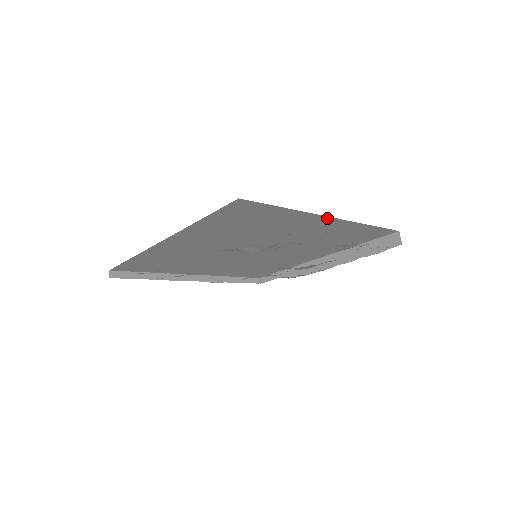
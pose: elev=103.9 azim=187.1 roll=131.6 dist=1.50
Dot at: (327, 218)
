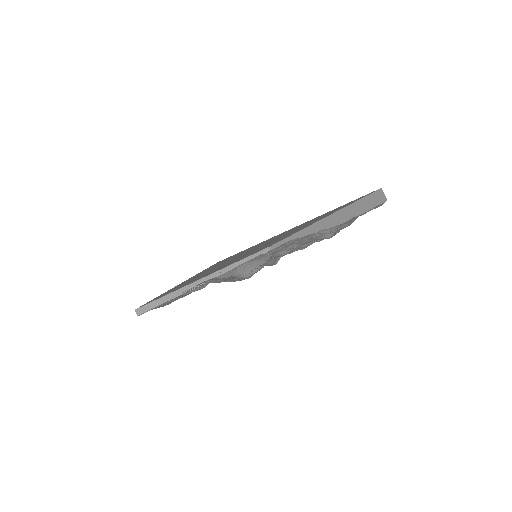
Dot at: occluded
